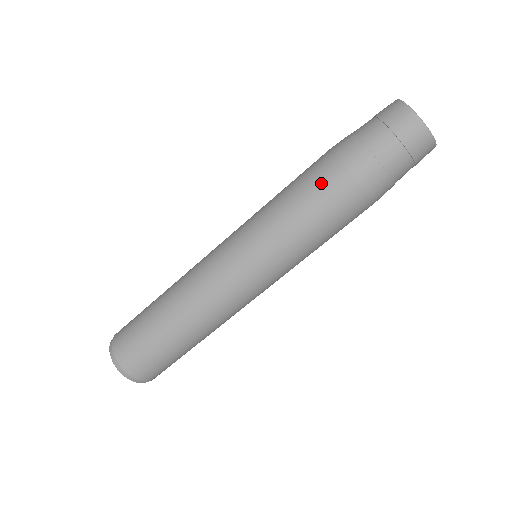
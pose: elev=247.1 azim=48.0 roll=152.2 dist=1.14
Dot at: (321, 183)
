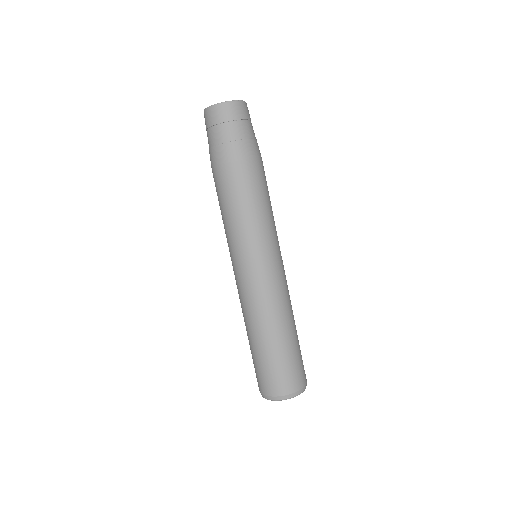
Dot at: (216, 187)
